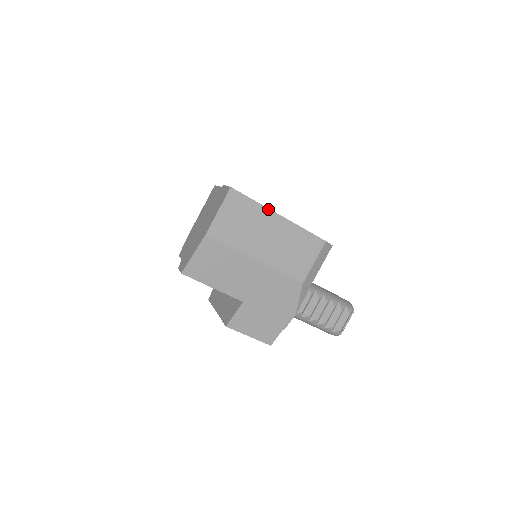
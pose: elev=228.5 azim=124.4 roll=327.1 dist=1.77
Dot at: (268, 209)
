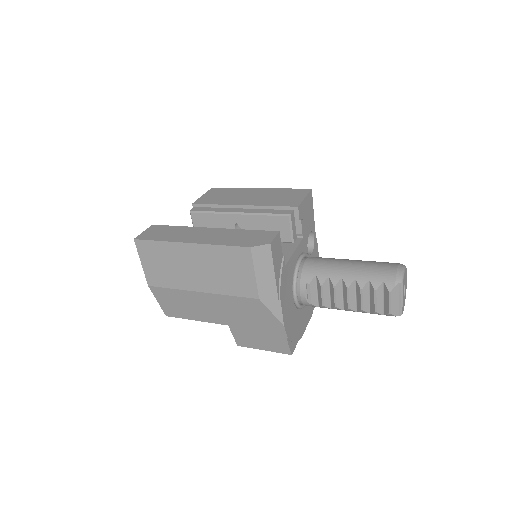
Dot at: (174, 242)
